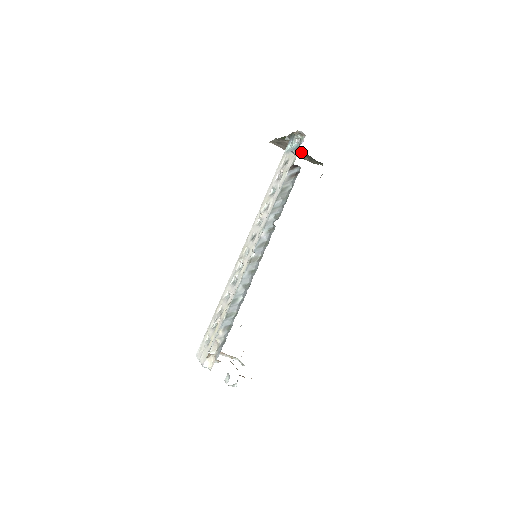
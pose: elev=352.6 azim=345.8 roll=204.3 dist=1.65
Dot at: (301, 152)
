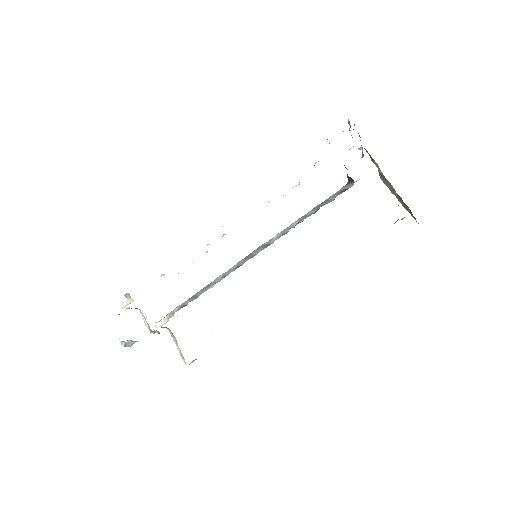
Dot at: occluded
